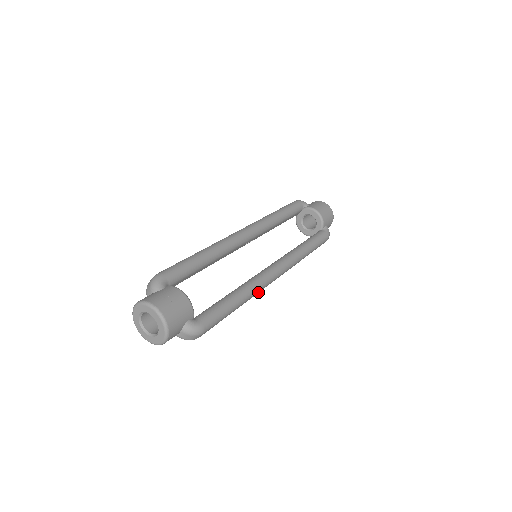
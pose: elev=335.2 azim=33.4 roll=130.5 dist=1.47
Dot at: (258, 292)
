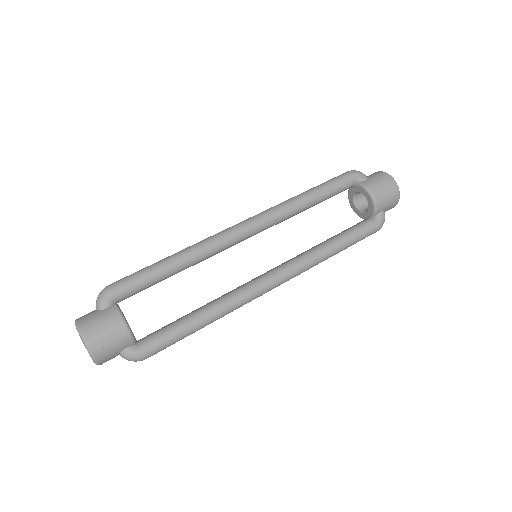
Dot at: (240, 306)
